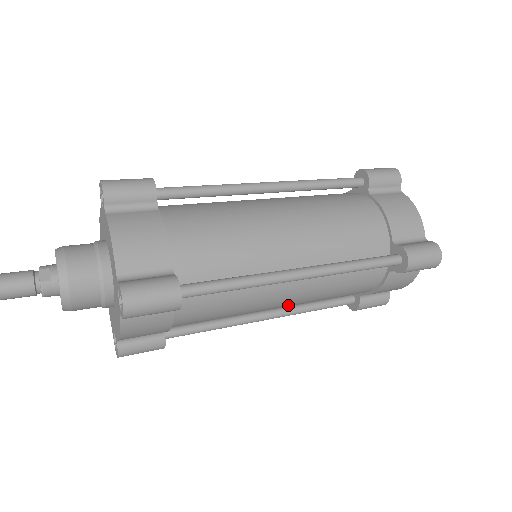
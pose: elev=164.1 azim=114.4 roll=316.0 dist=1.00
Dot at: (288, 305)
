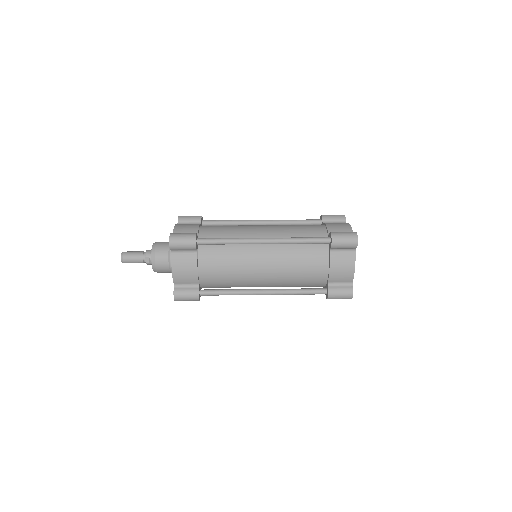
Dot at: occluded
